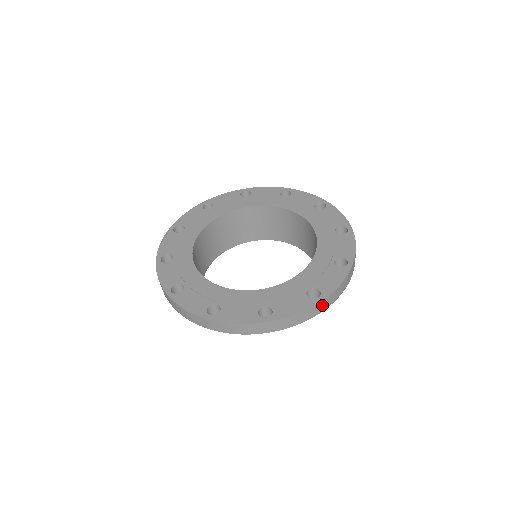
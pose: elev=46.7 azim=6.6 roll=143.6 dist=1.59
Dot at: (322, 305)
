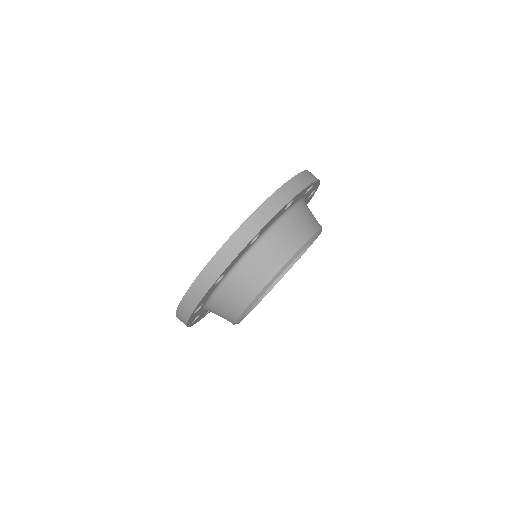
Dot at: (287, 191)
